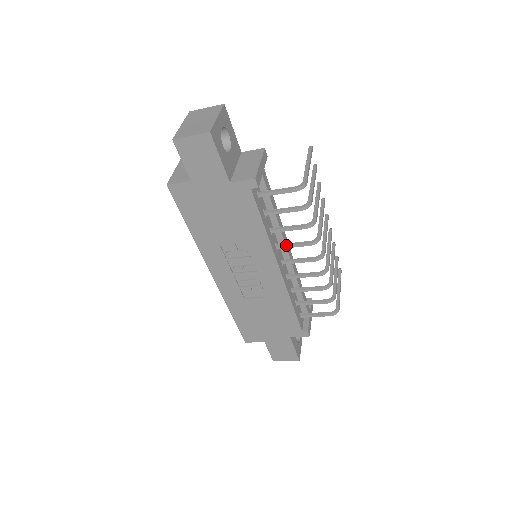
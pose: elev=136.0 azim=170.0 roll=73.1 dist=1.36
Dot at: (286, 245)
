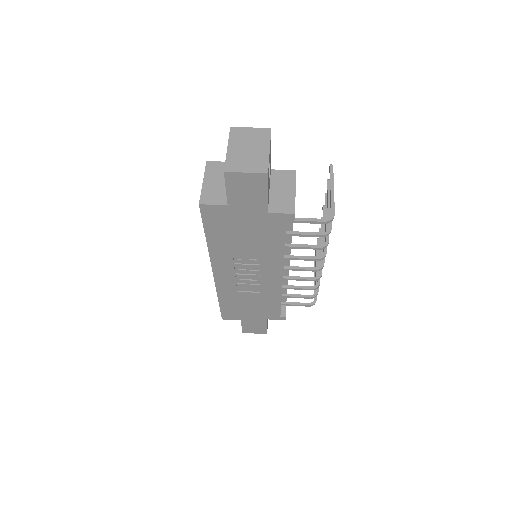
Dot at: (294, 258)
